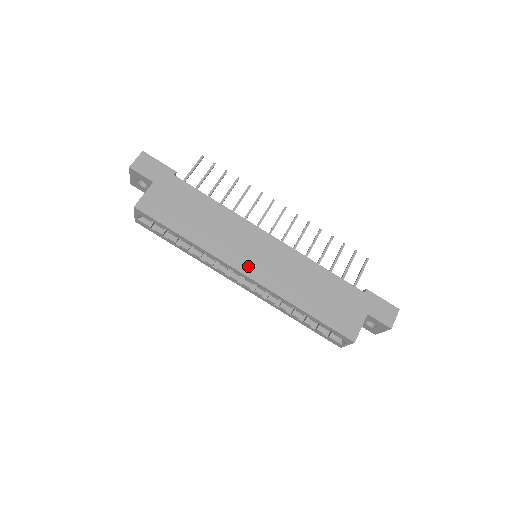
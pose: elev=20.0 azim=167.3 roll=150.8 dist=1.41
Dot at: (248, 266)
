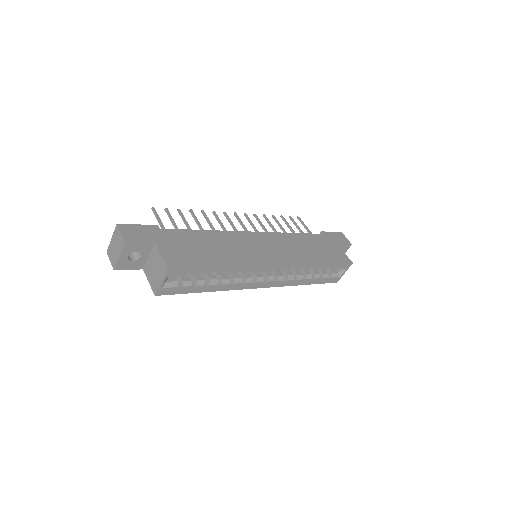
Dot at: (271, 259)
